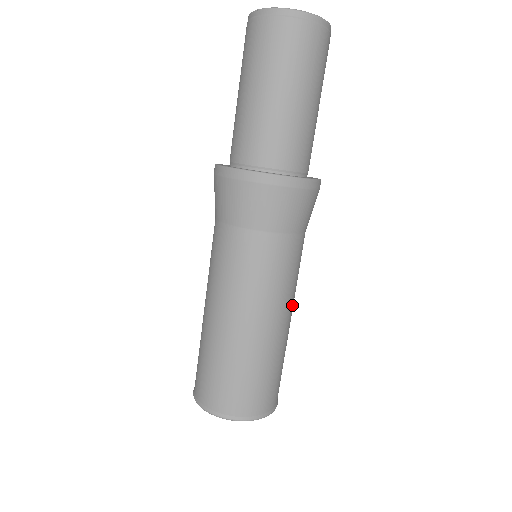
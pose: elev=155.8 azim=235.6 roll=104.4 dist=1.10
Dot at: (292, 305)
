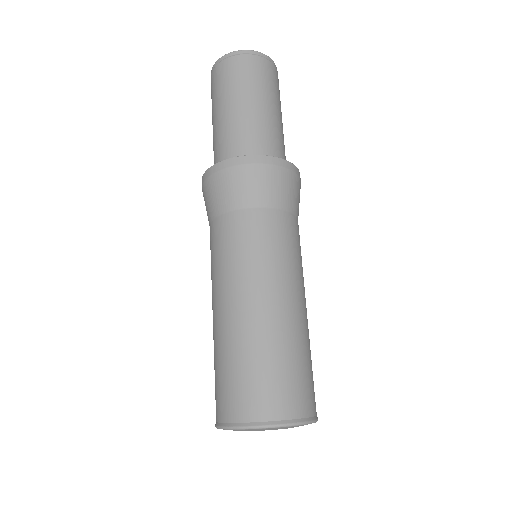
Dot at: occluded
